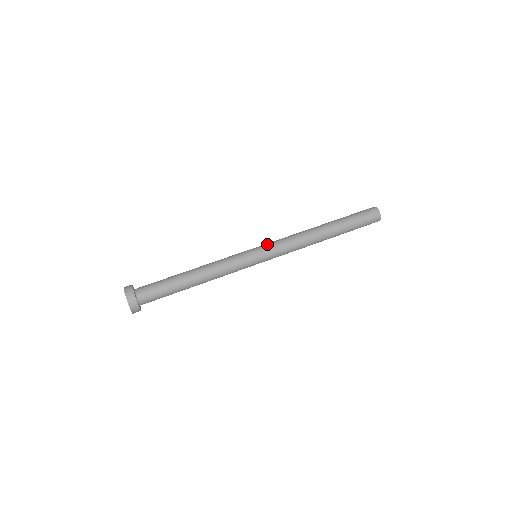
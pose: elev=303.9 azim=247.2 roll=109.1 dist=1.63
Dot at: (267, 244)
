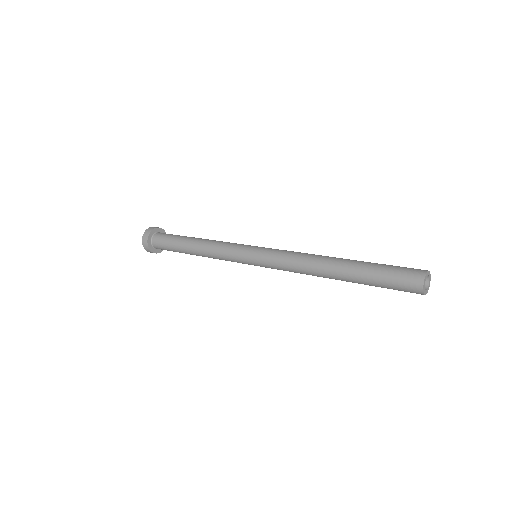
Dot at: occluded
